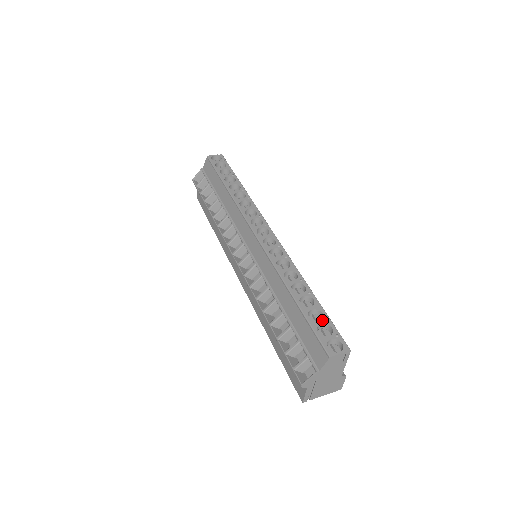
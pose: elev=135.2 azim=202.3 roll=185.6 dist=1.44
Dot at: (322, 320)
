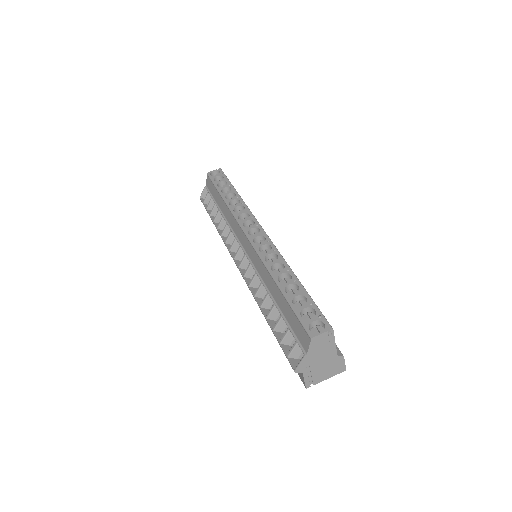
Dot at: (306, 304)
